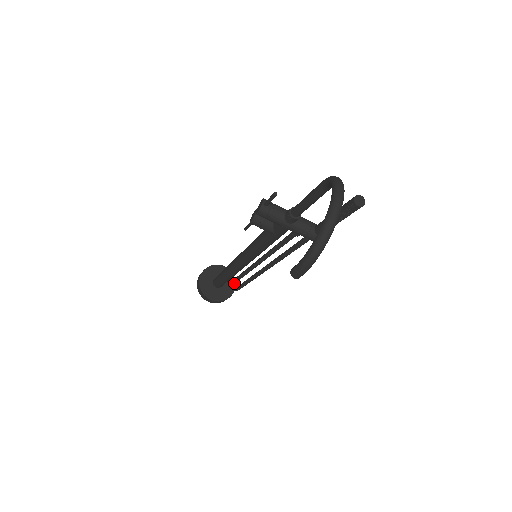
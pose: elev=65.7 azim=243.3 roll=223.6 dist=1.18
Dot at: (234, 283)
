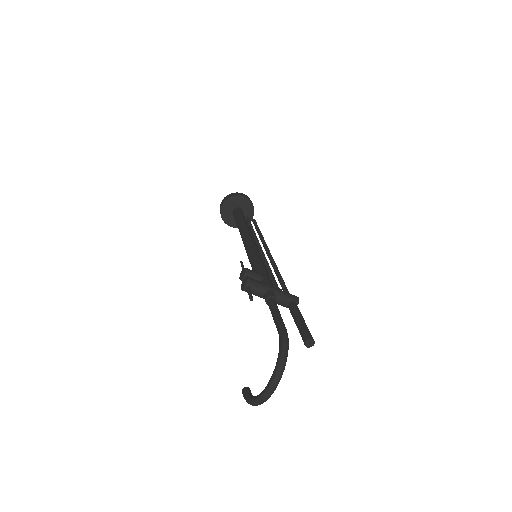
Dot at: occluded
